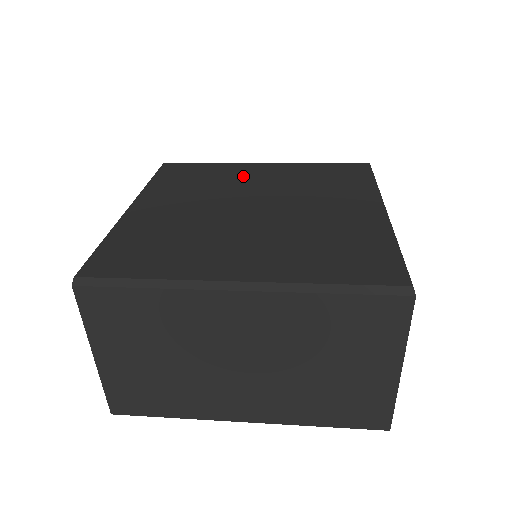
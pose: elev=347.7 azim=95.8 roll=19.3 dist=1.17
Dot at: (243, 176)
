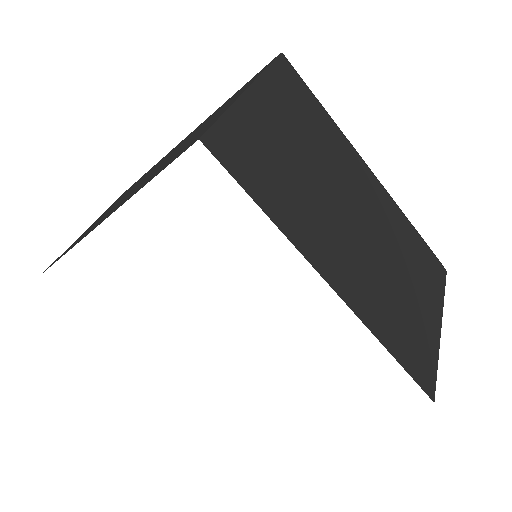
Dot at: occluded
